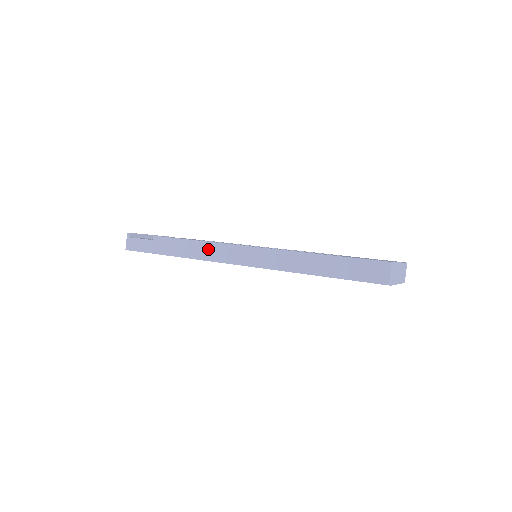
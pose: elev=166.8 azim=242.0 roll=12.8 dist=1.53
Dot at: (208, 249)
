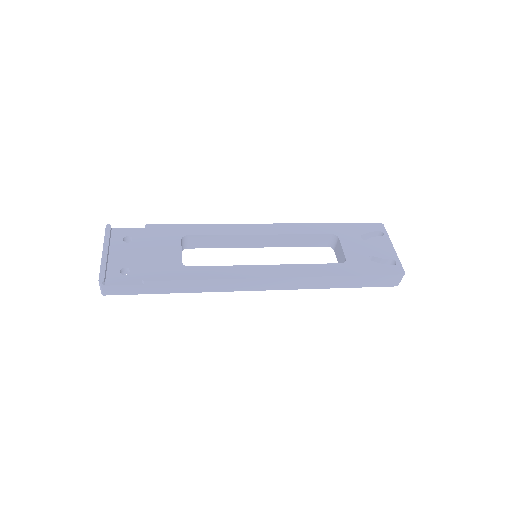
Dot at: (224, 284)
